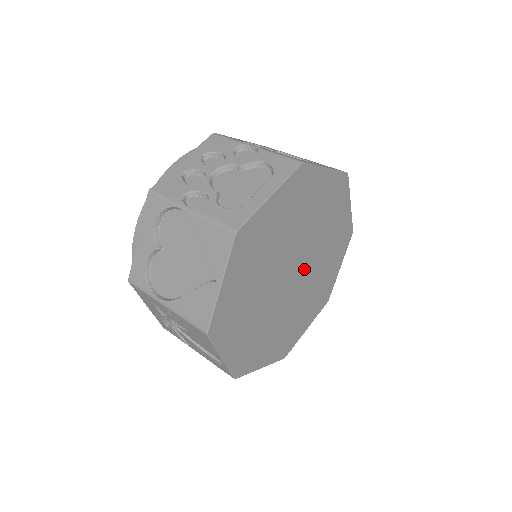
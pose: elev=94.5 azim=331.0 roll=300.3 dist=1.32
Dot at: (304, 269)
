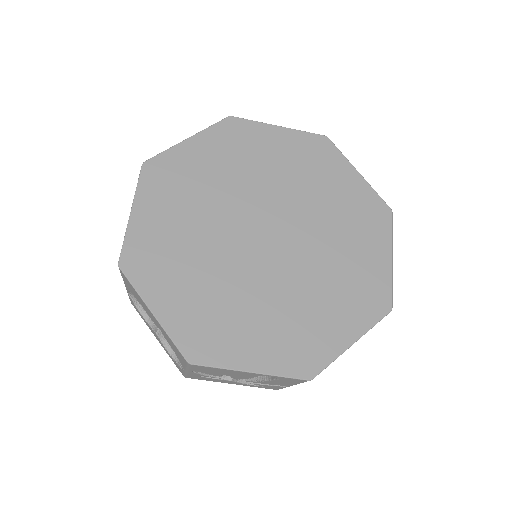
Dot at: (282, 219)
